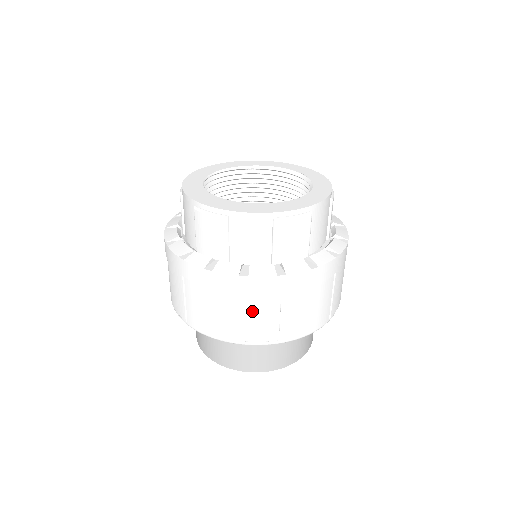
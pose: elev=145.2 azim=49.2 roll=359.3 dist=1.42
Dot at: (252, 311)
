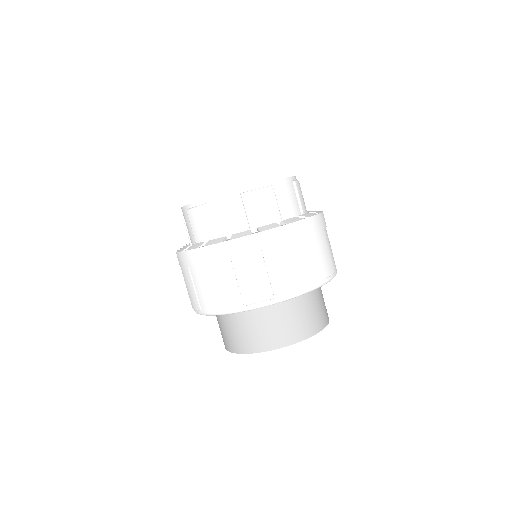
Dot at: (242, 272)
